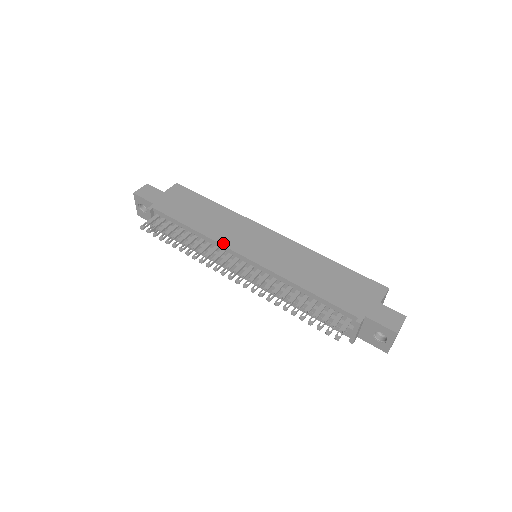
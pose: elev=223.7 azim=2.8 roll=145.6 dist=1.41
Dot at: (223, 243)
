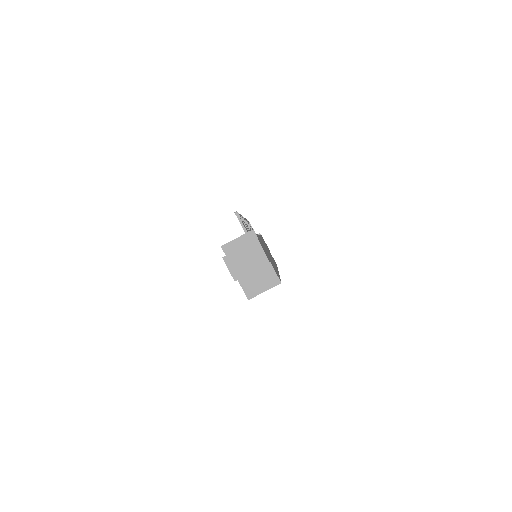
Dot at: occluded
